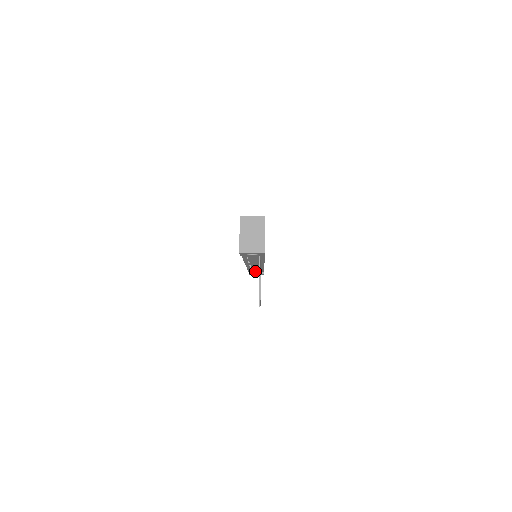
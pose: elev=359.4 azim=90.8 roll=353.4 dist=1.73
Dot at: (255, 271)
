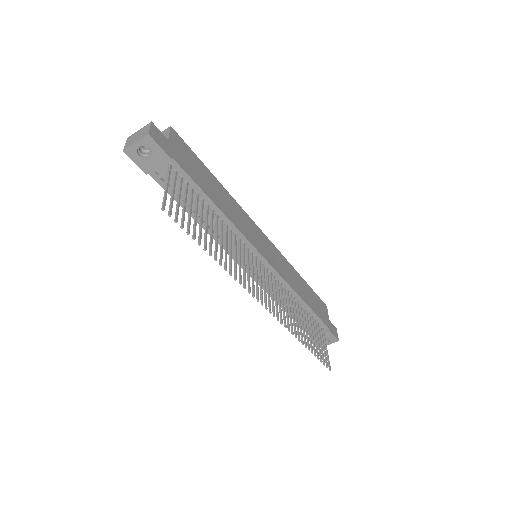
Dot at: occluded
